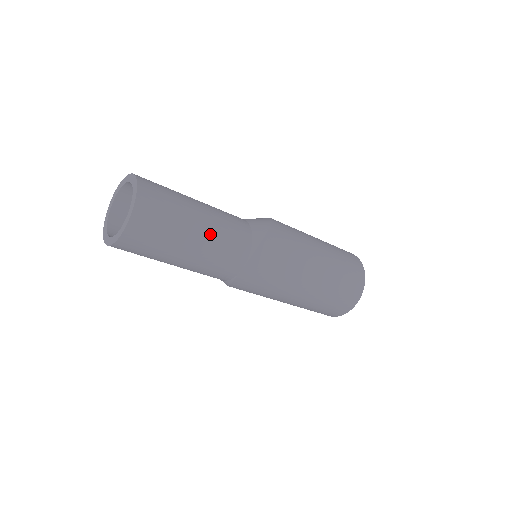
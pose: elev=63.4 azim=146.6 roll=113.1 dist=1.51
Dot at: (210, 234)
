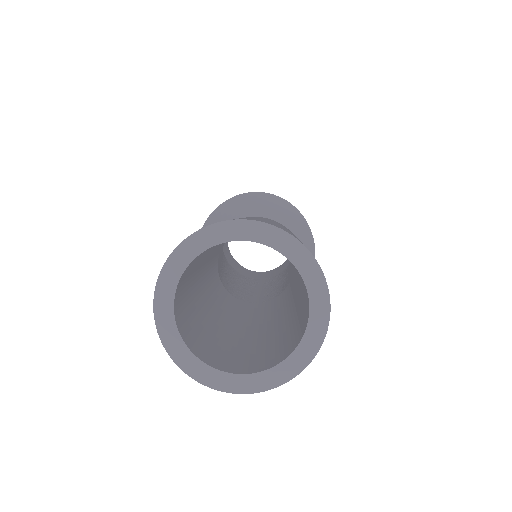
Dot at: occluded
